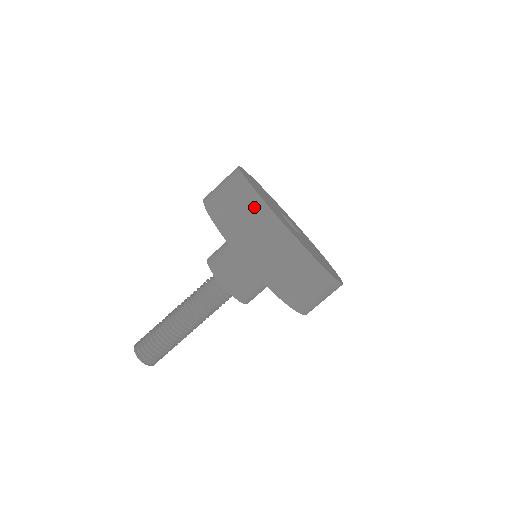
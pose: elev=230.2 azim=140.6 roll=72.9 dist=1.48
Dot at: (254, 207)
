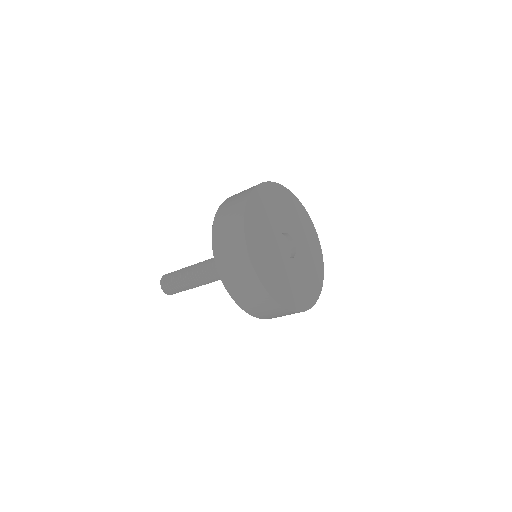
Dot at: (238, 239)
